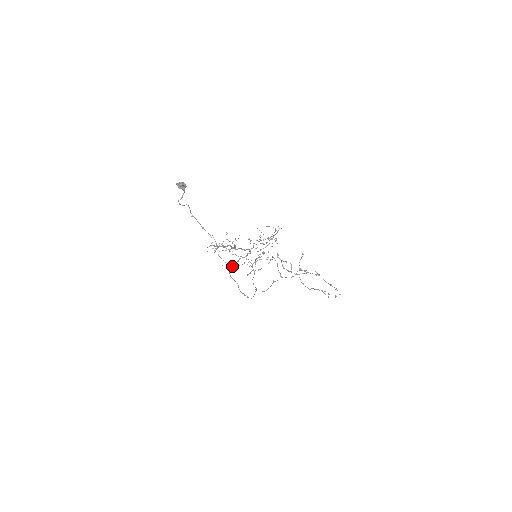
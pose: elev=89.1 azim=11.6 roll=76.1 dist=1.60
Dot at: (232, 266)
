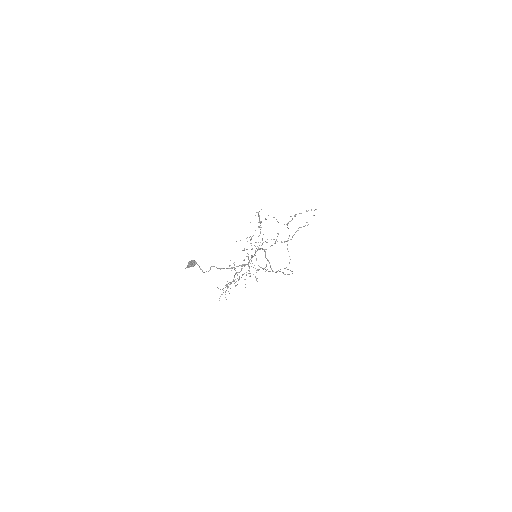
Dot at: occluded
